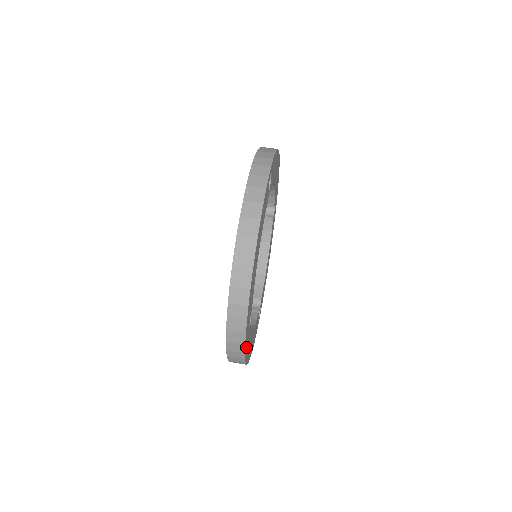
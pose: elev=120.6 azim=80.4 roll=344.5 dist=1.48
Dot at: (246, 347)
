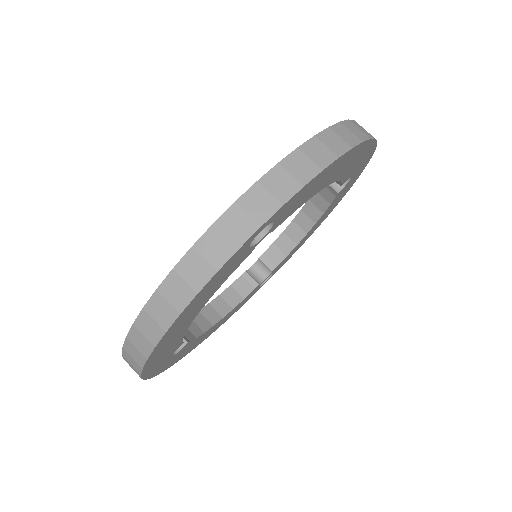
Dot at: (166, 366)
